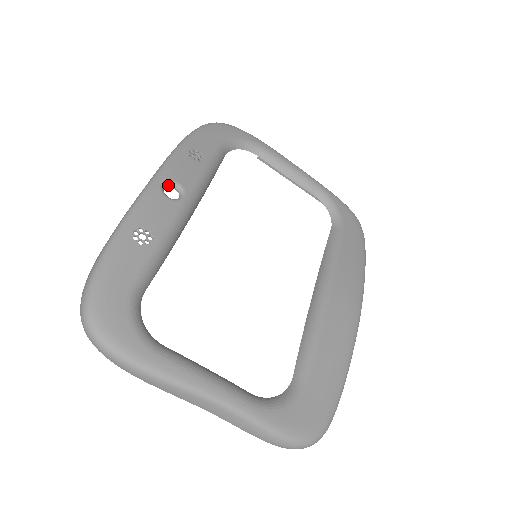
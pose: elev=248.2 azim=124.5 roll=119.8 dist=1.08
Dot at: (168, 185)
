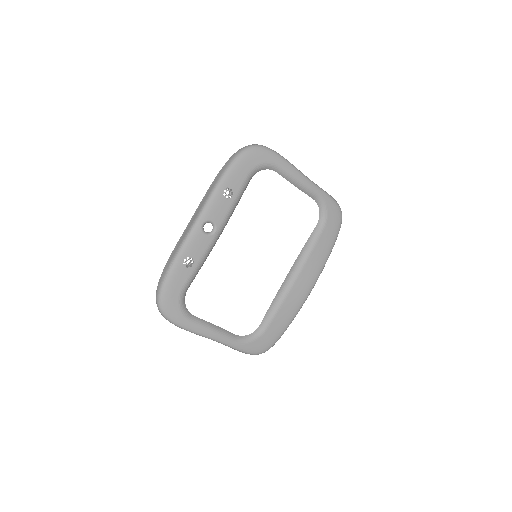
Dot at: occluded
